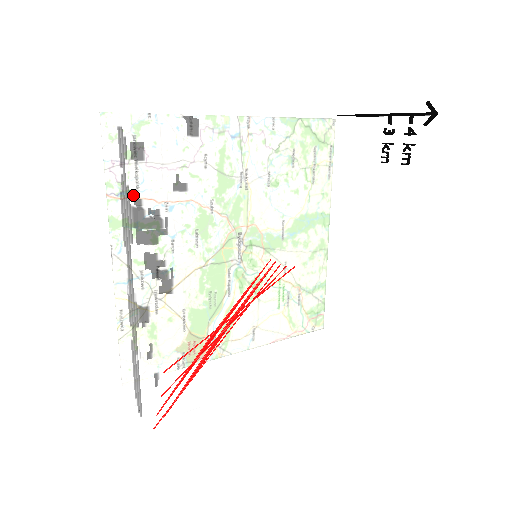
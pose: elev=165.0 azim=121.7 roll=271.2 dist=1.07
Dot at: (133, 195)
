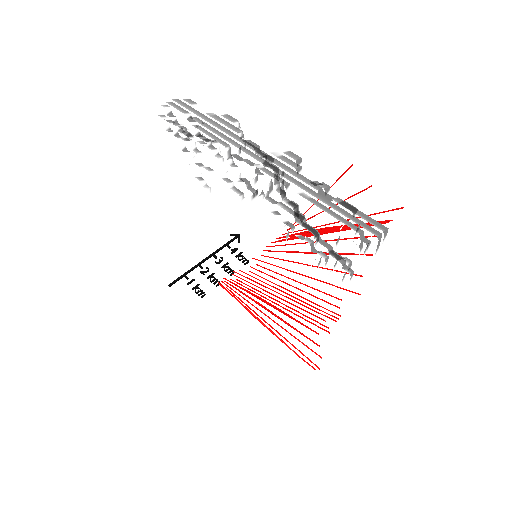
Dot at: (215, 114)
